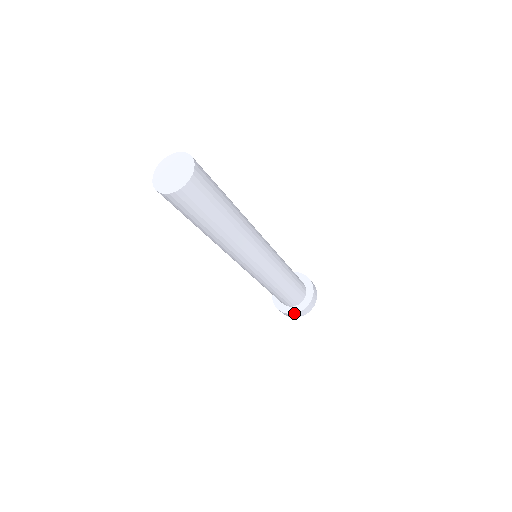
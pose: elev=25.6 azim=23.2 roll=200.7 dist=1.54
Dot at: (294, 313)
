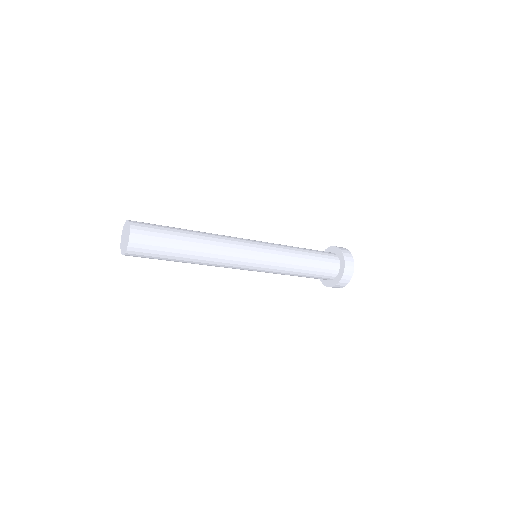
Dot at: (324, 285)
